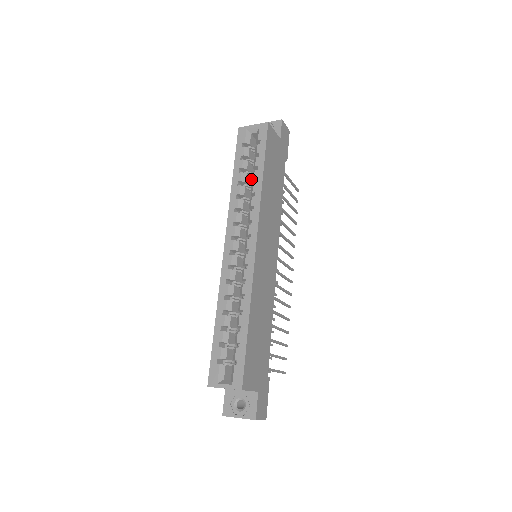
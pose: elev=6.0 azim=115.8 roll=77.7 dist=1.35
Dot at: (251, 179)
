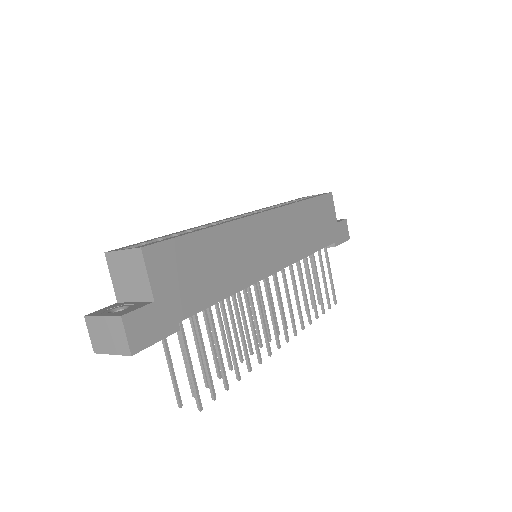
Dot at: occluded
